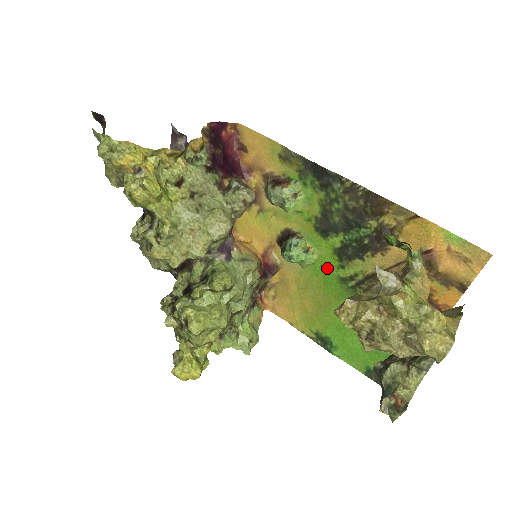
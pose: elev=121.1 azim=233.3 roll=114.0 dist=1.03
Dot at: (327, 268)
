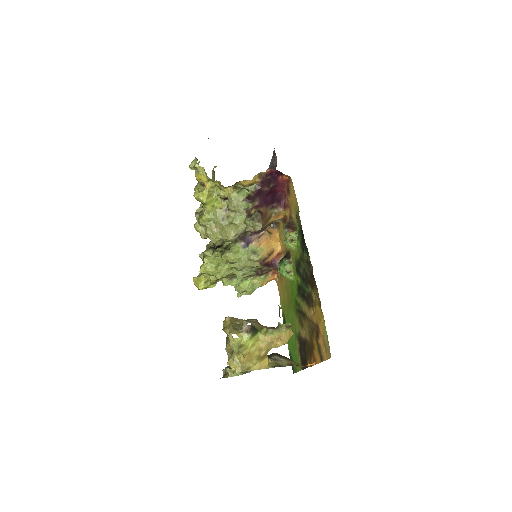
Dot at: (294, 289)
